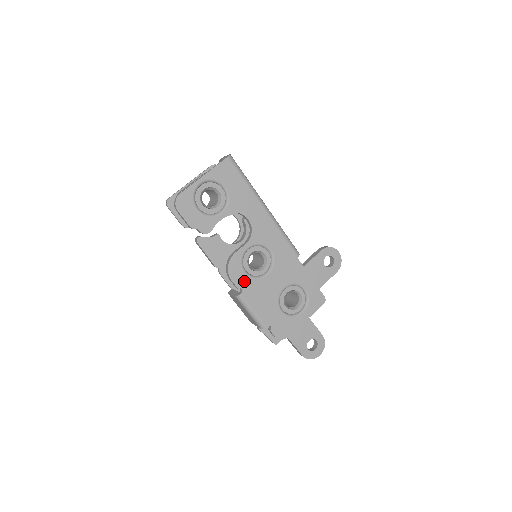
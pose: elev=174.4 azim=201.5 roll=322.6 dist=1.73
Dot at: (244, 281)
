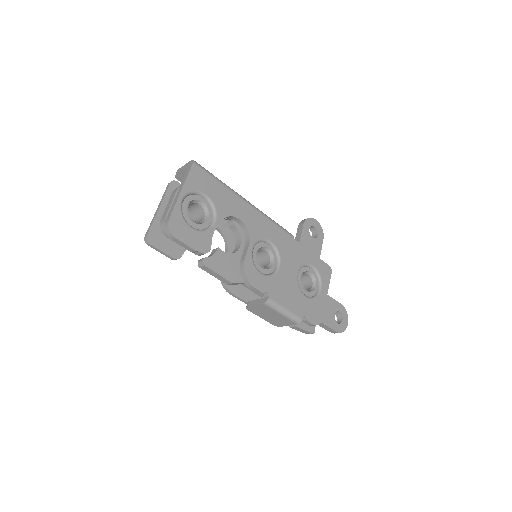
Dot at: (265, 283)
